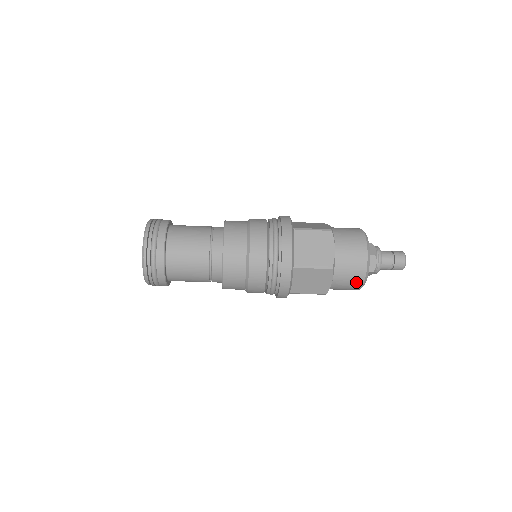
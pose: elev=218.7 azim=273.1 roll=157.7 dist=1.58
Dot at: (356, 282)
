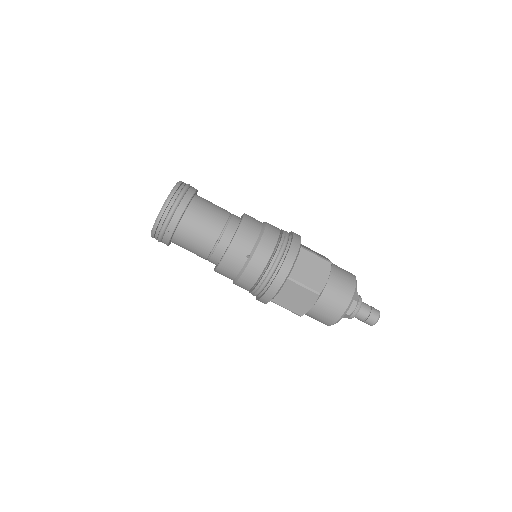
Dot at: (347, 291)
